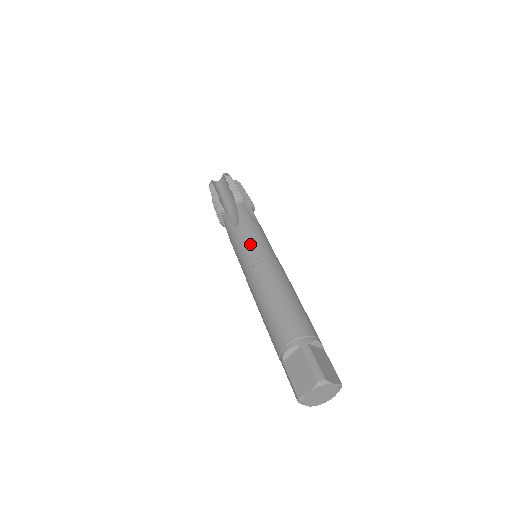
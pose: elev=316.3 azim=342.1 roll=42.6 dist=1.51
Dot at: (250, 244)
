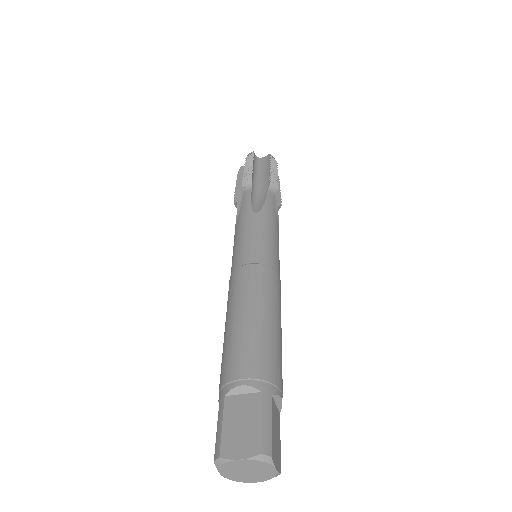
Dot at: (262, 238)
